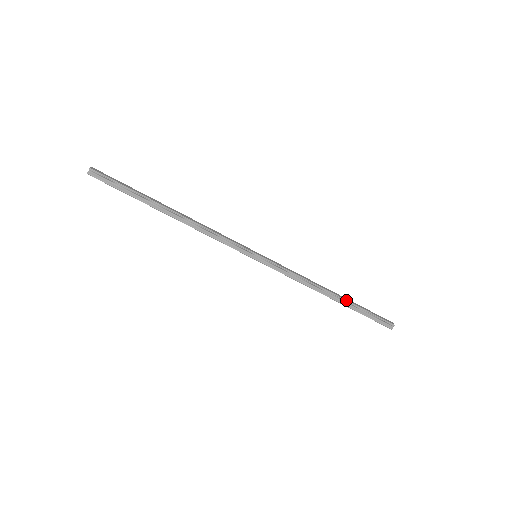
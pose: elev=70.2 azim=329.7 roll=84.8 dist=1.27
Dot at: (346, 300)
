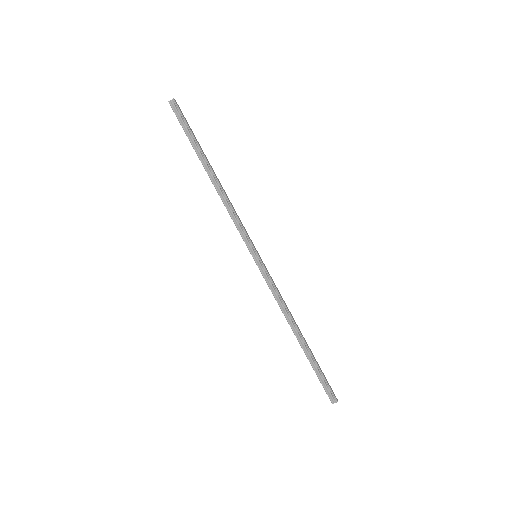
Dot at: (308, 347)
